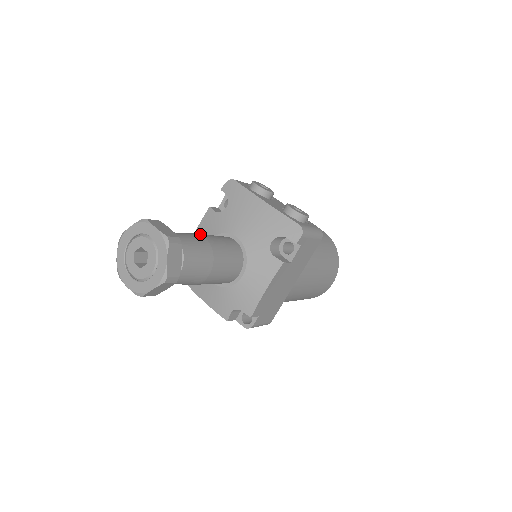
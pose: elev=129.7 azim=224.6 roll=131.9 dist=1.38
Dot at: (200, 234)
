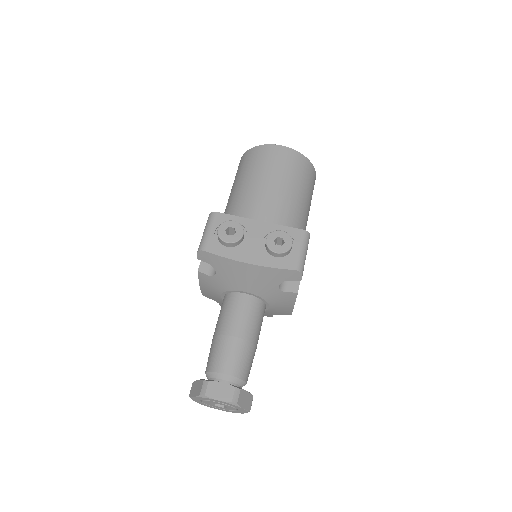
Dot at: (228, 334)
